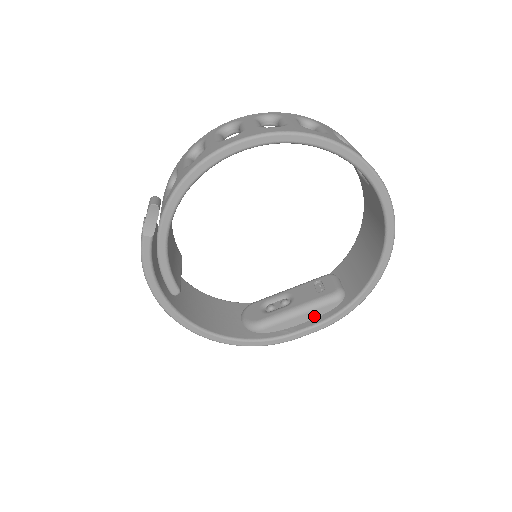
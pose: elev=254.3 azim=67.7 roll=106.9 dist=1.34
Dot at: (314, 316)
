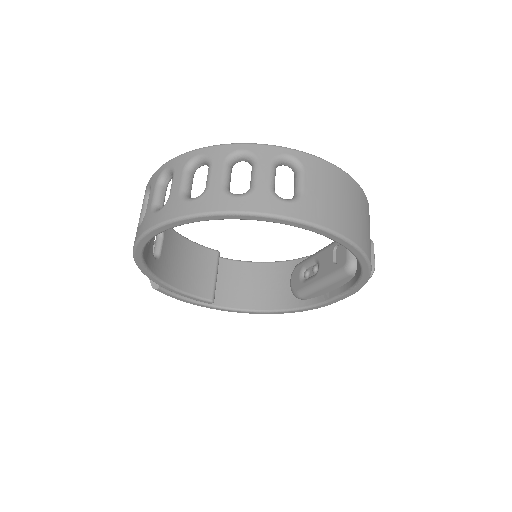
Dot at: (338, 285)
